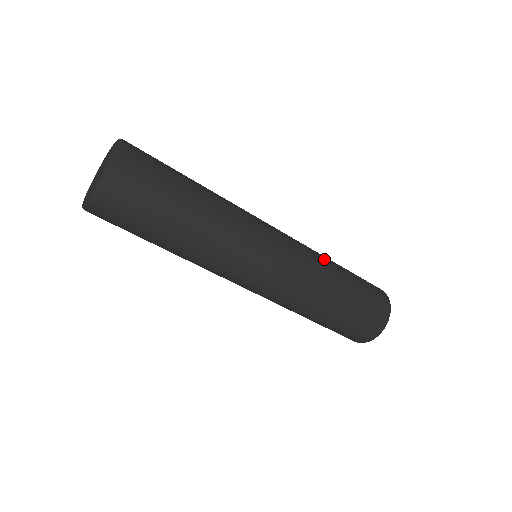
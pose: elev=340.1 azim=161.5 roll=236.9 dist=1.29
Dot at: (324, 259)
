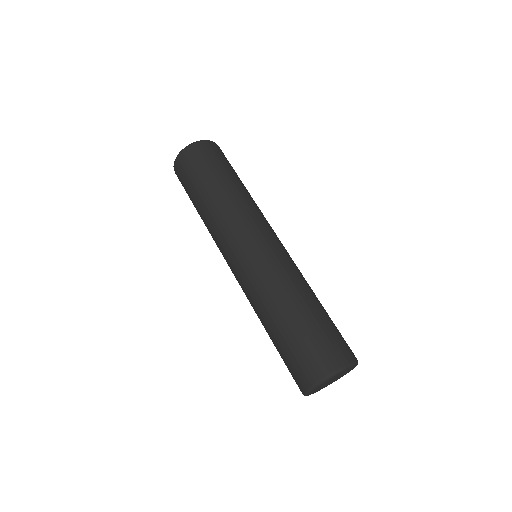
Dot at: occluded
